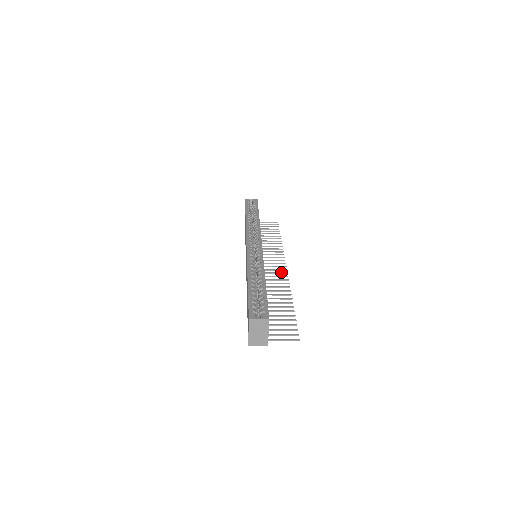
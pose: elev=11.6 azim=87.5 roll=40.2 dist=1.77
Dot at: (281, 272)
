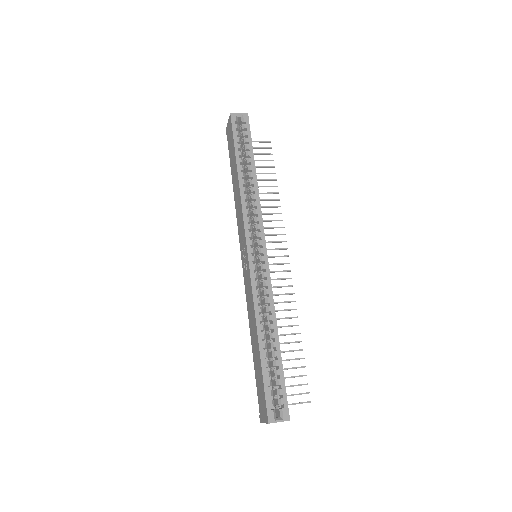
Dot at: (283, 270)
